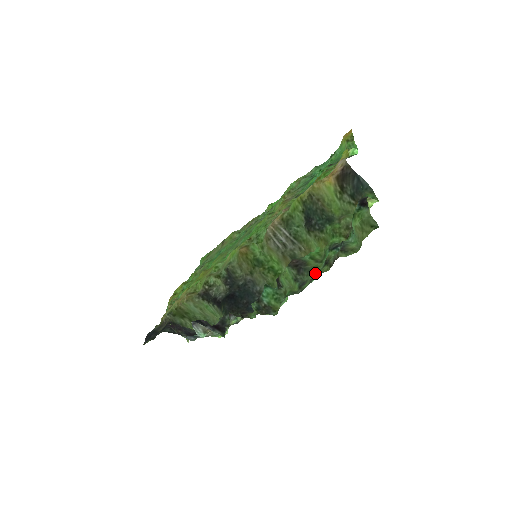
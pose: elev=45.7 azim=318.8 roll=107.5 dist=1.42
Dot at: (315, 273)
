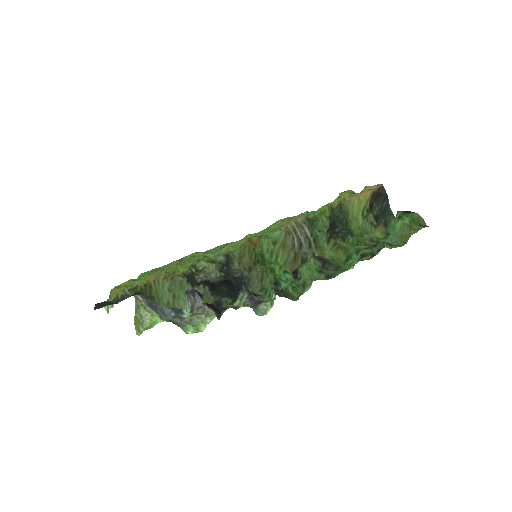
Dot at: occluded
